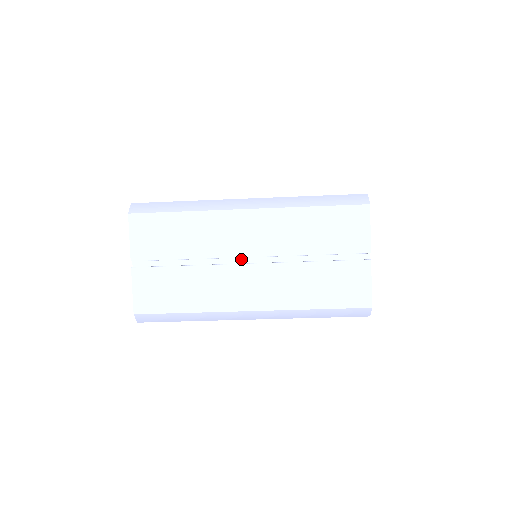
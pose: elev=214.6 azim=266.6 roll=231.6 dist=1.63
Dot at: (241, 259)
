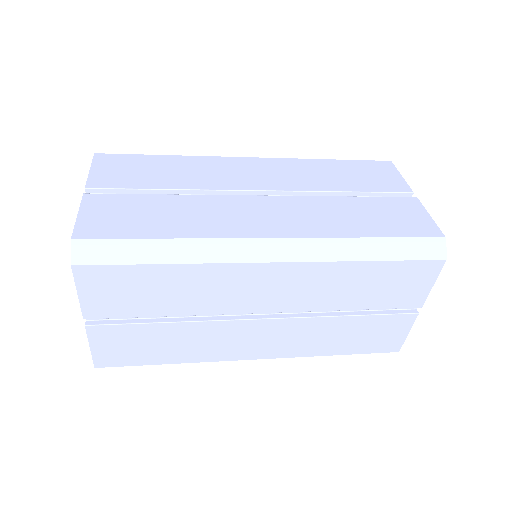
Dot at: occluded
